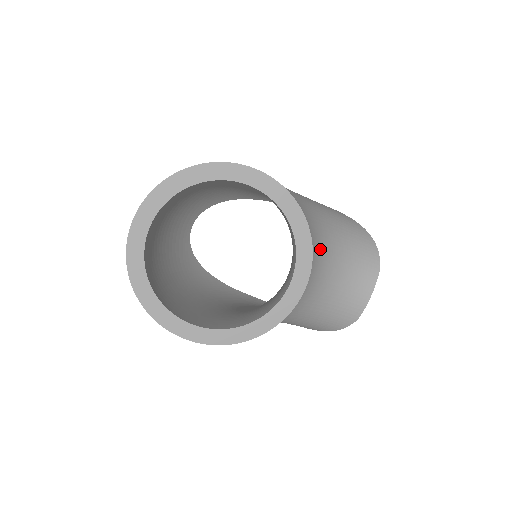
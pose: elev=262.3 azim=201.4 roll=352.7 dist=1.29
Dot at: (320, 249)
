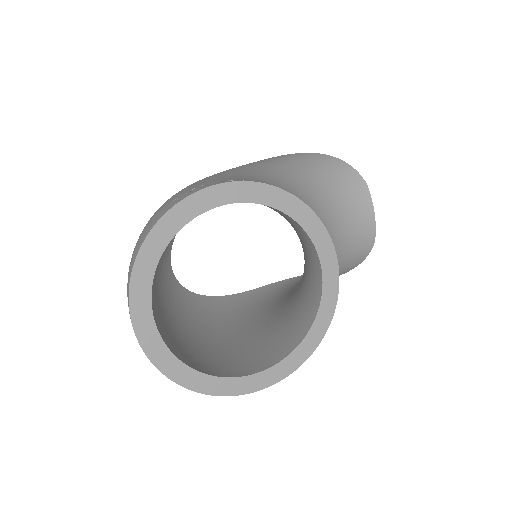
Dot at: (311, 208)
